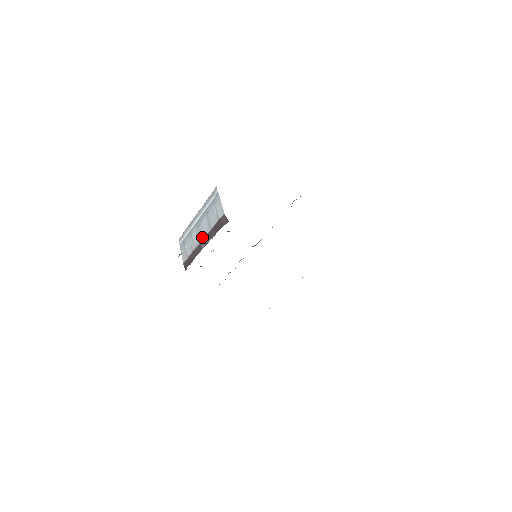
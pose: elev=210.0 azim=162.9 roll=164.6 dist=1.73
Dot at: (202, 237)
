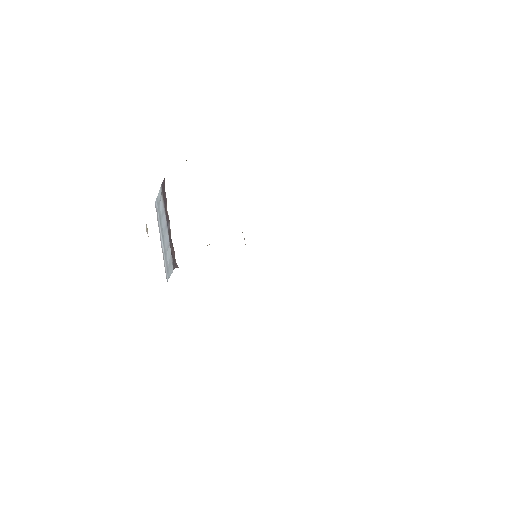
Dot at: (166, 227)
